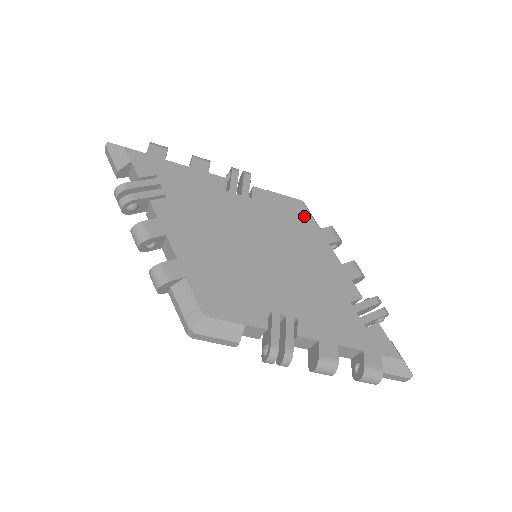
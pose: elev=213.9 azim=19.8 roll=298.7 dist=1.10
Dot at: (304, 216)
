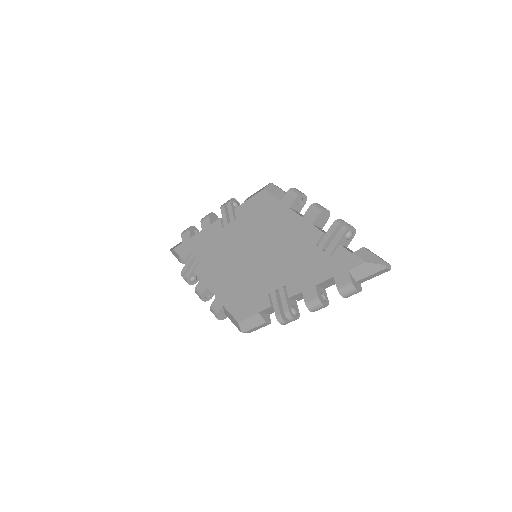
Dot at: (268, 201)
